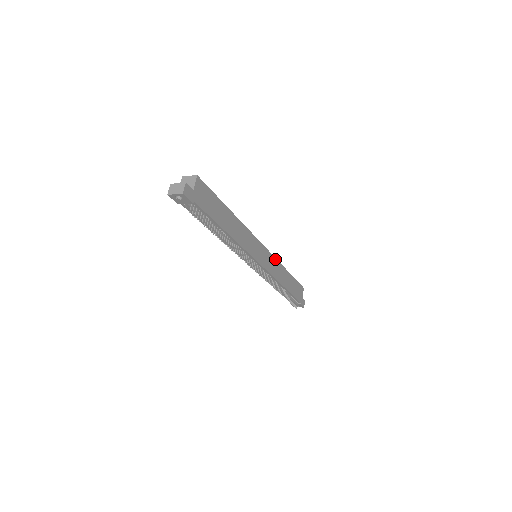
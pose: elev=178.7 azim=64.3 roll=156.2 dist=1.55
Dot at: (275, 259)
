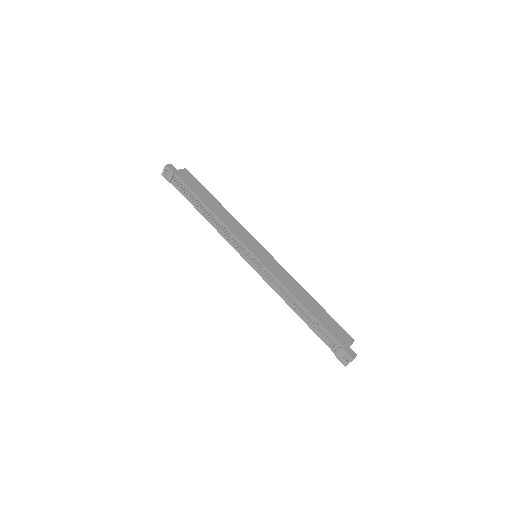
Dot at: (286, 271)
